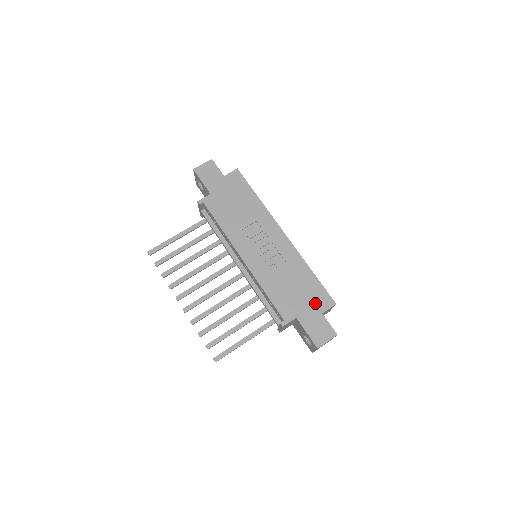
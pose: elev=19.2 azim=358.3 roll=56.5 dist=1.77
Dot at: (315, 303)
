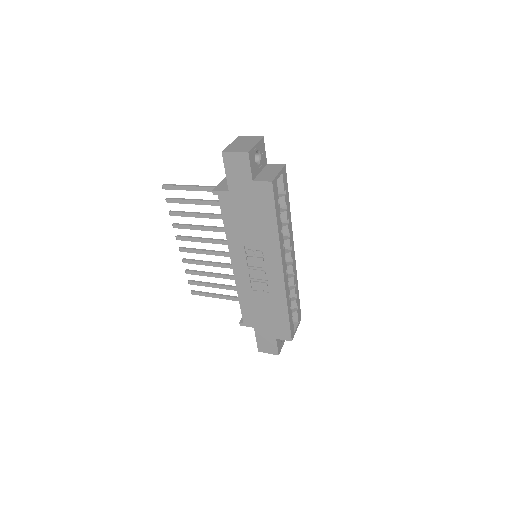
Dot at: (275, 330)
